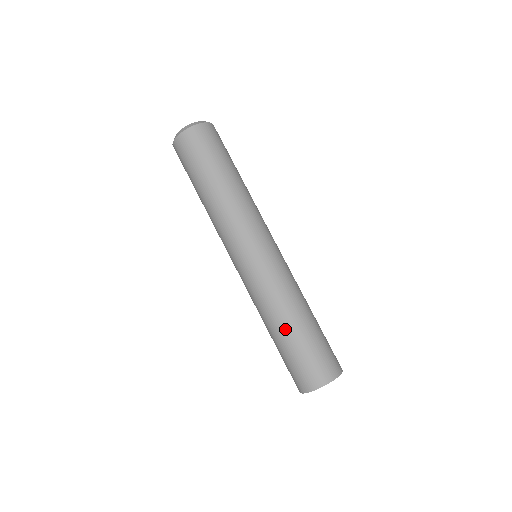
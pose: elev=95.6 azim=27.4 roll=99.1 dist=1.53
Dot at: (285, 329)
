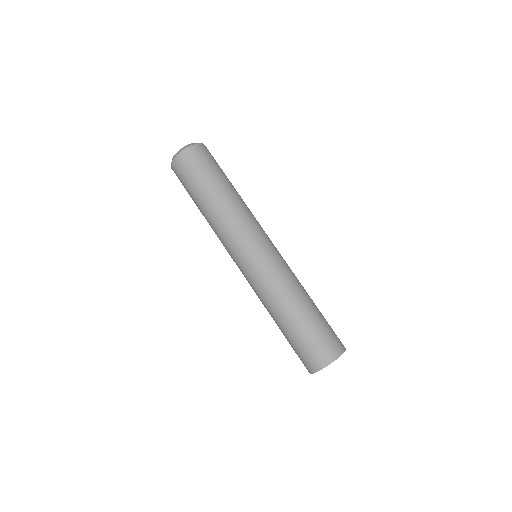
Dot at: (301, 309)
